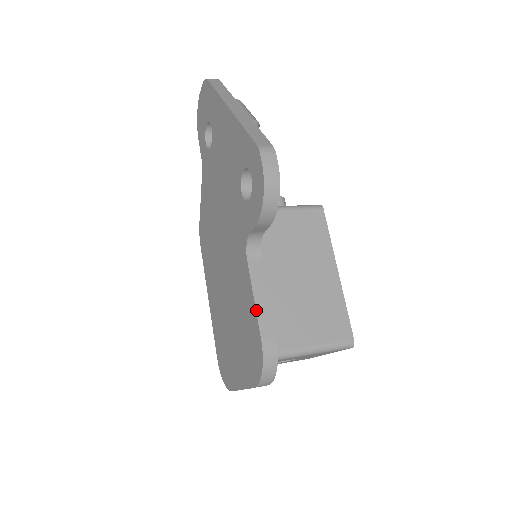
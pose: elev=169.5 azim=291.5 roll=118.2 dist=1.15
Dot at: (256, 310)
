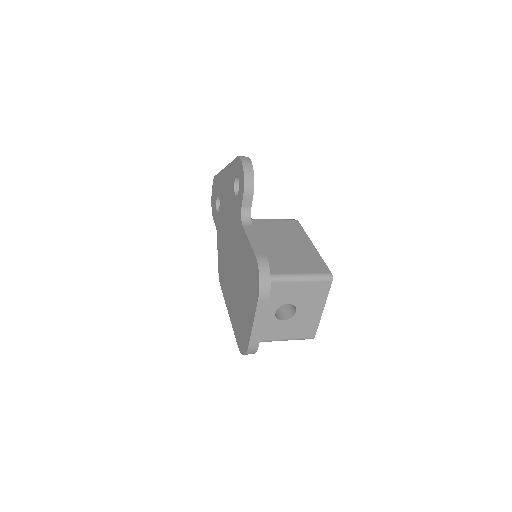
Dot at: (250, 244)
